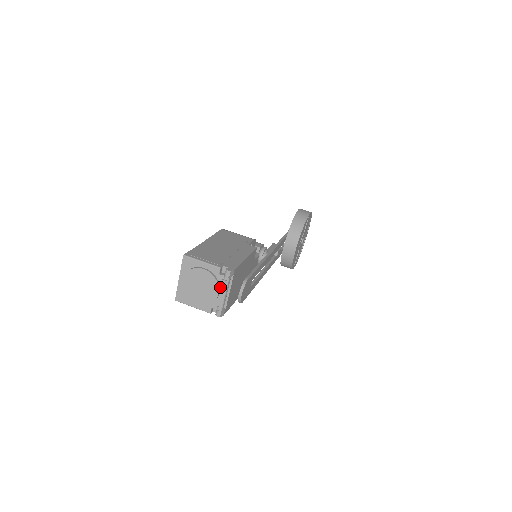
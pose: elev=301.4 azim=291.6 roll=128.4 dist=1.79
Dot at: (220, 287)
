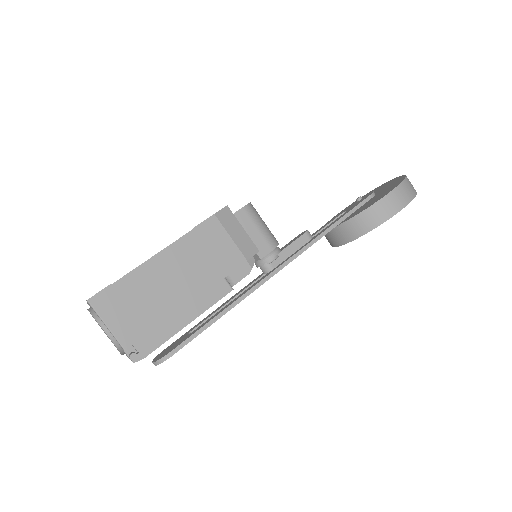
Dot at: occluded
